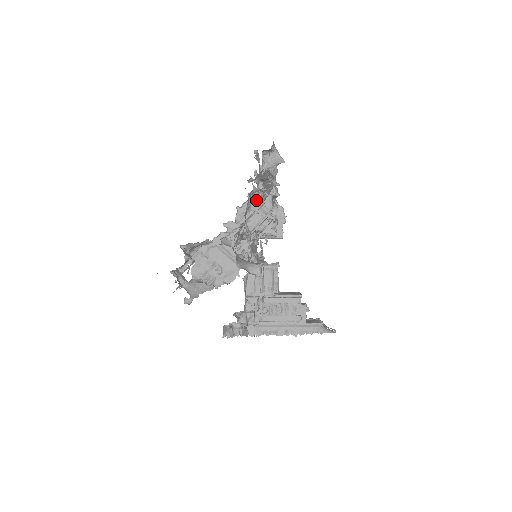
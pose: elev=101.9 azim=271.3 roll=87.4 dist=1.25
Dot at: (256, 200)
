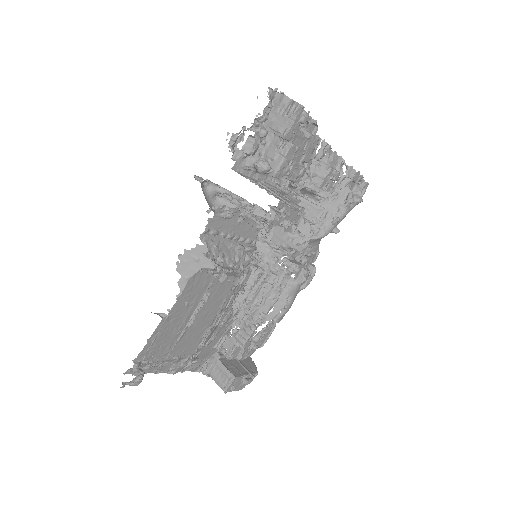
Dot at: (336, 170)
